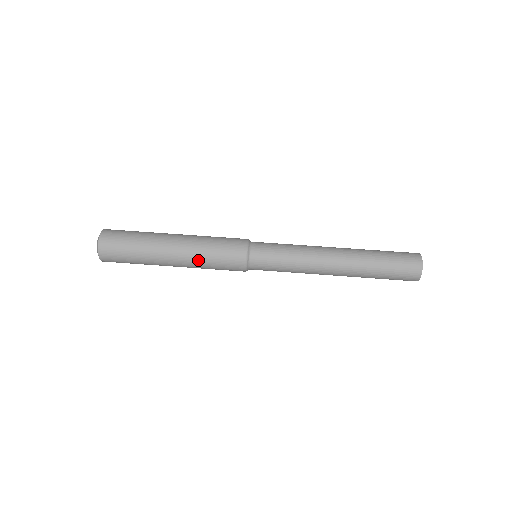
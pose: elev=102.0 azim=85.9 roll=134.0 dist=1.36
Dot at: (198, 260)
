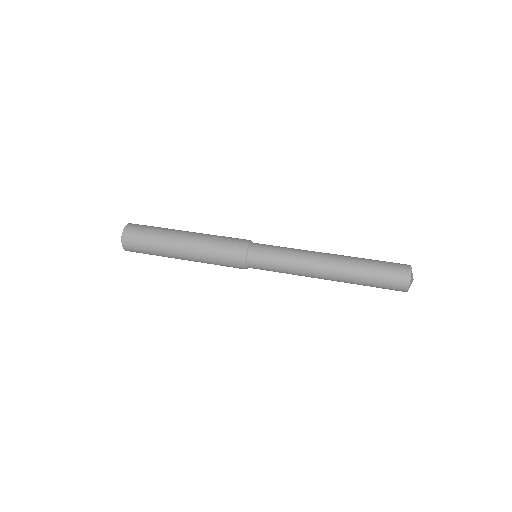
Dot at: (203, 254)
